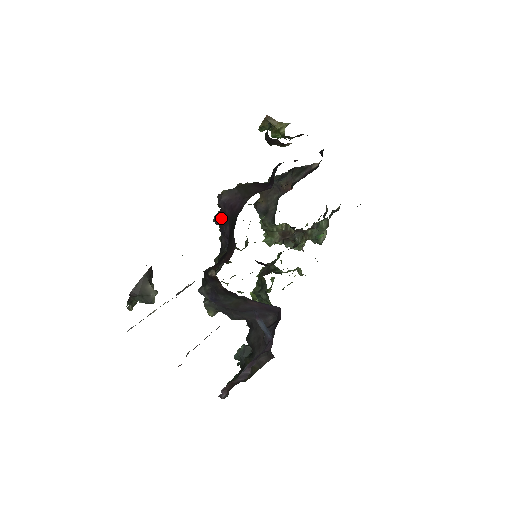
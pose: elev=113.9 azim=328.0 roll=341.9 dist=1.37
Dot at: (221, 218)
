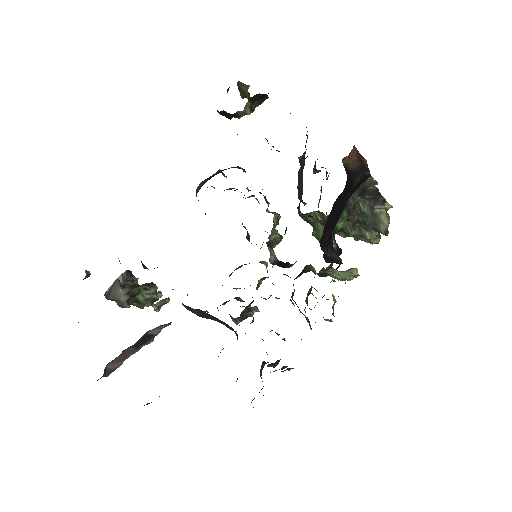
Dot at: (205, 214)
